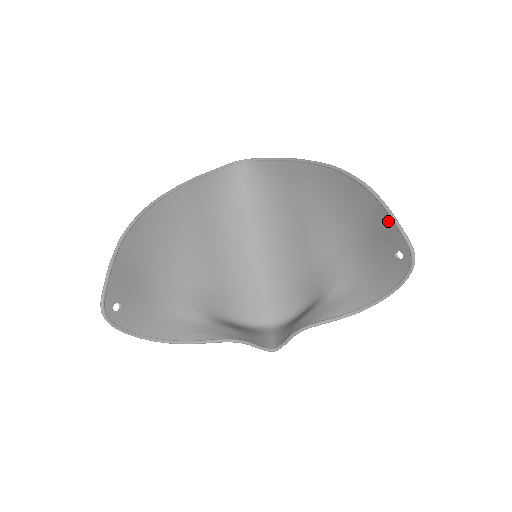
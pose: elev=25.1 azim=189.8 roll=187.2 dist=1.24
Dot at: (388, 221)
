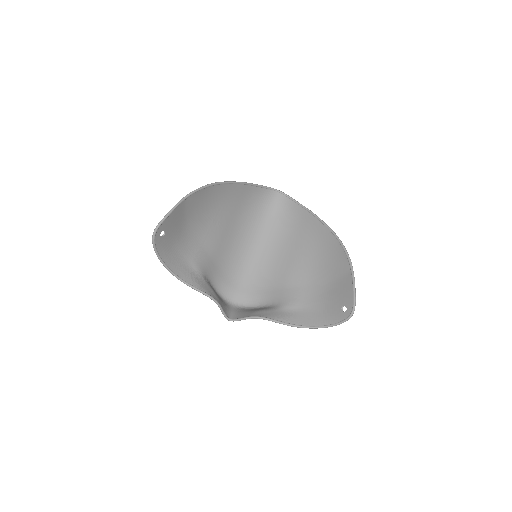
Dot at: (350, 286)
